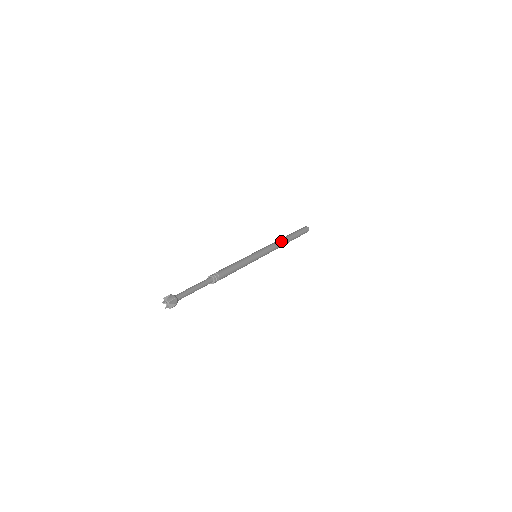
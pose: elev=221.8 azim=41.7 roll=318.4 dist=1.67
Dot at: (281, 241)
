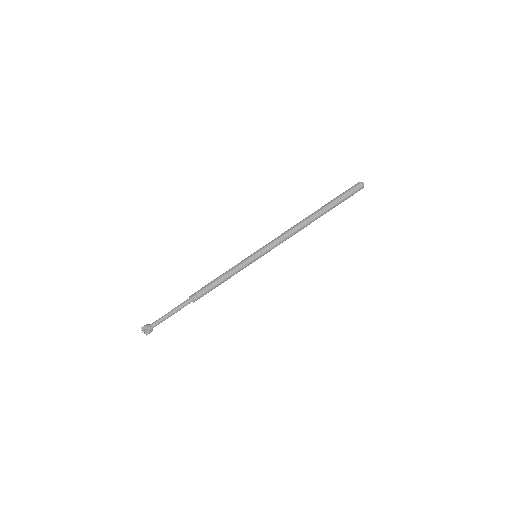
Dot at: (299, 226)
